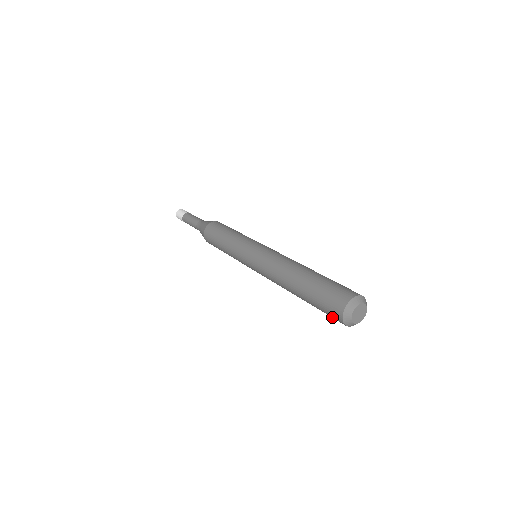
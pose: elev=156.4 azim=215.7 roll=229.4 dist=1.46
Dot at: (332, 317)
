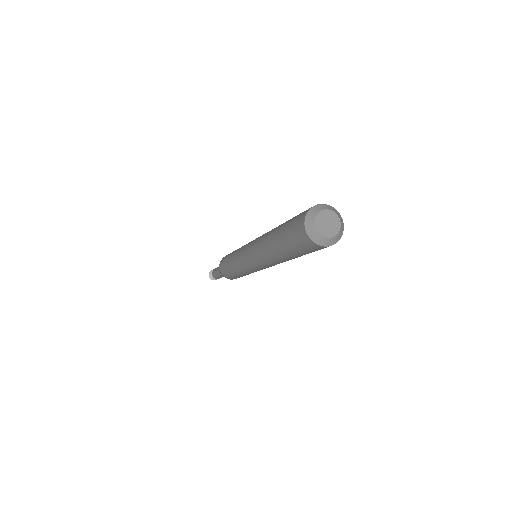
Dot at: (295, 229)
